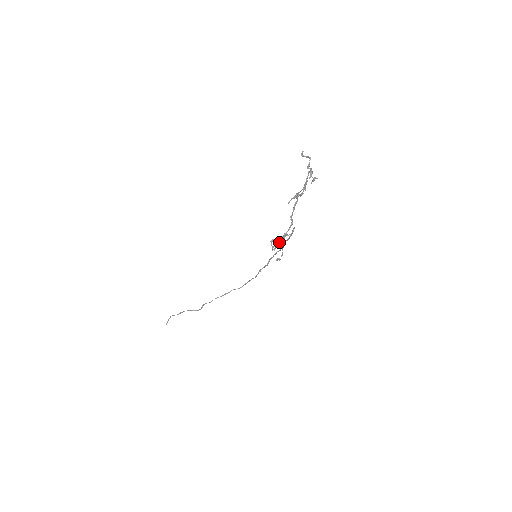
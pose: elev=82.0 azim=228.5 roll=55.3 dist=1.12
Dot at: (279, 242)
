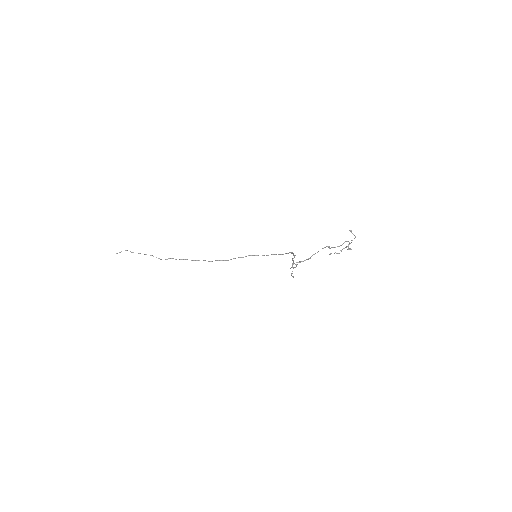
Dot at: (293, 264)
